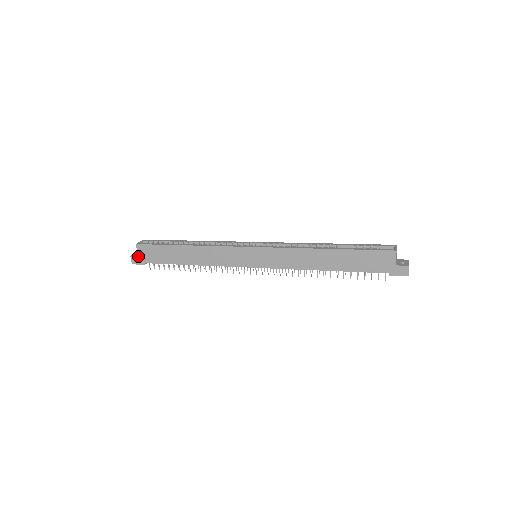
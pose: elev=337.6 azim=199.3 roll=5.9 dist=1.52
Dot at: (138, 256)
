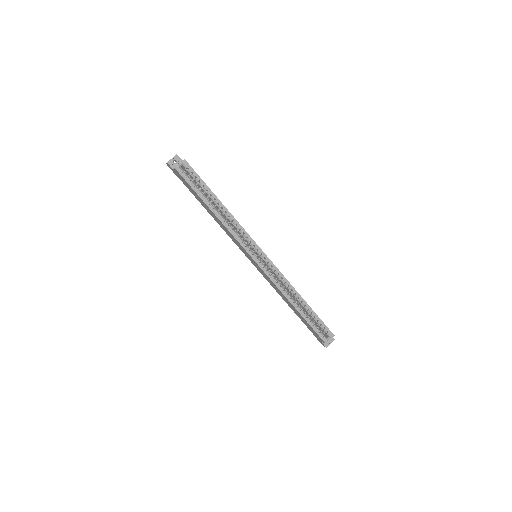
Dot at: (173, 170)
